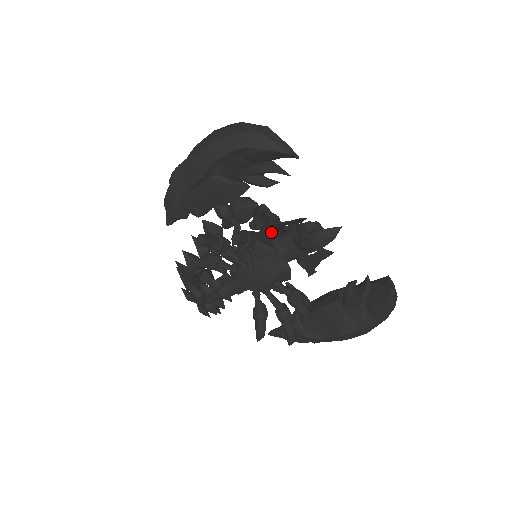
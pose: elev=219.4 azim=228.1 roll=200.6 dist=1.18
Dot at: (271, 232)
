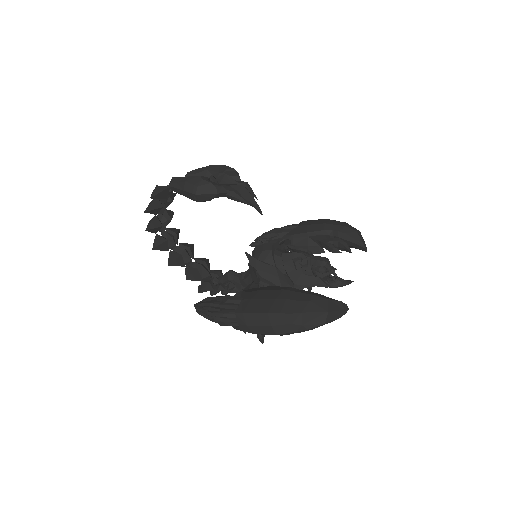
Dot at: occluded
